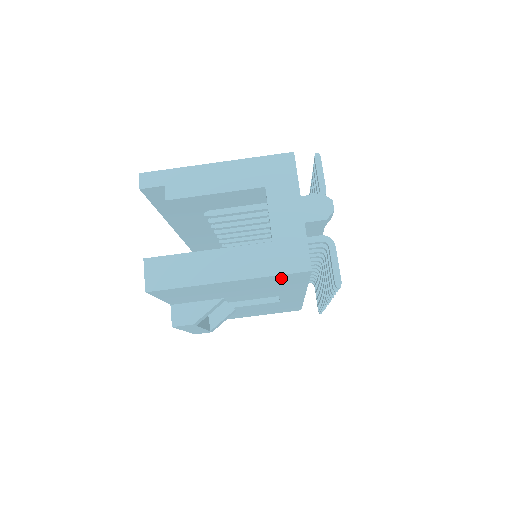
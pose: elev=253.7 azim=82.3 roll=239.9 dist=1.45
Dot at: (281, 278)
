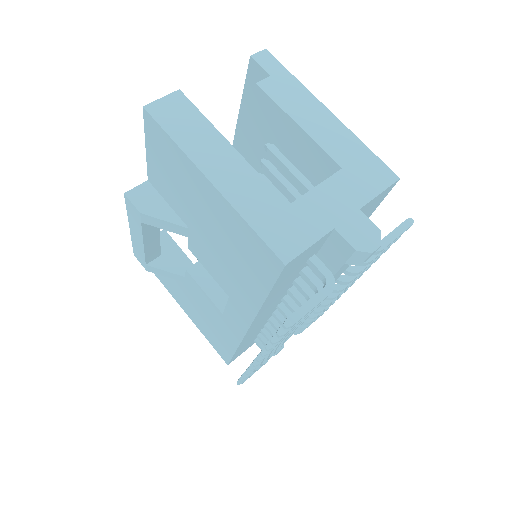
Dot at: (253, 245)
